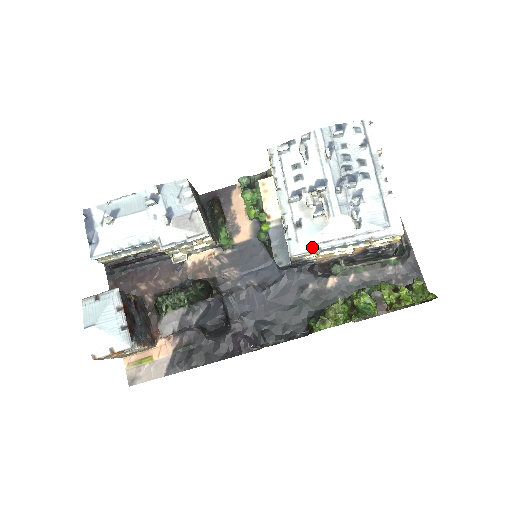
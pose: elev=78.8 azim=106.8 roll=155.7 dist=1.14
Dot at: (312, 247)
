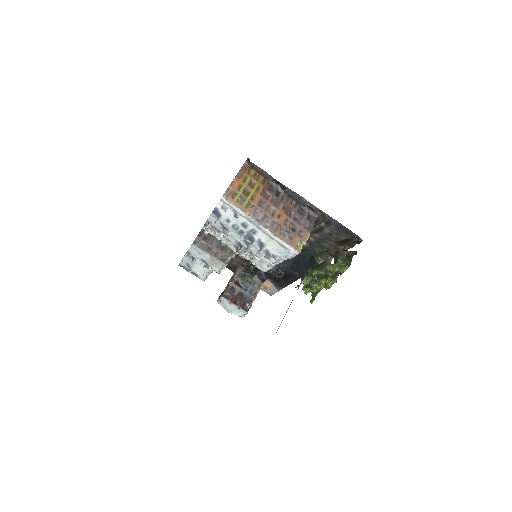
Dot at: (268, 267)
